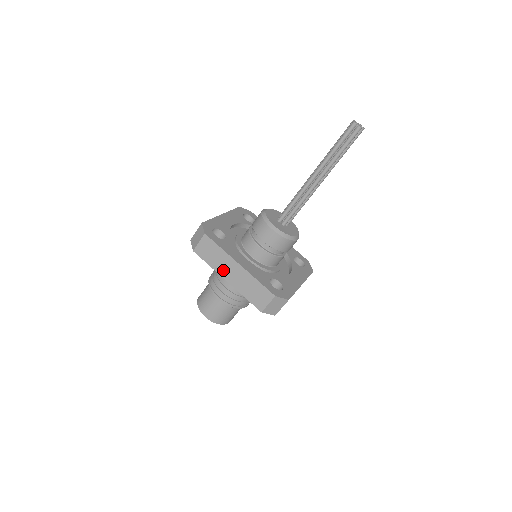
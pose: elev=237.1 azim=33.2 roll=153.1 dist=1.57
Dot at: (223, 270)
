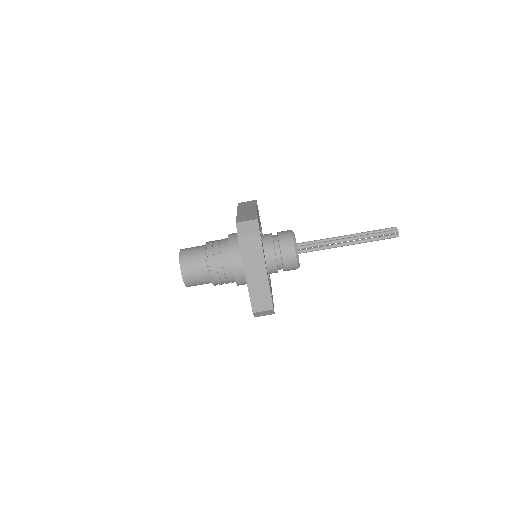
Dot at: (250, 267)
